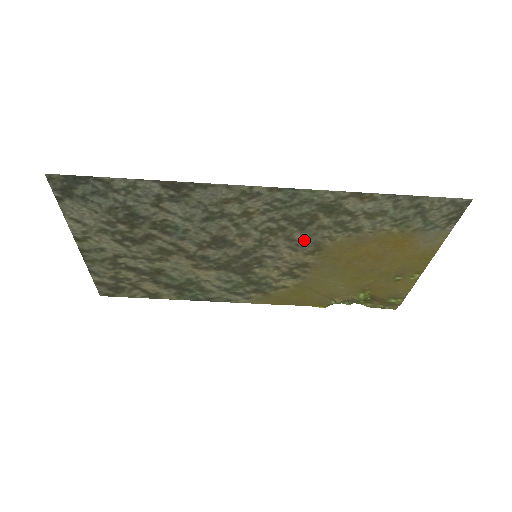
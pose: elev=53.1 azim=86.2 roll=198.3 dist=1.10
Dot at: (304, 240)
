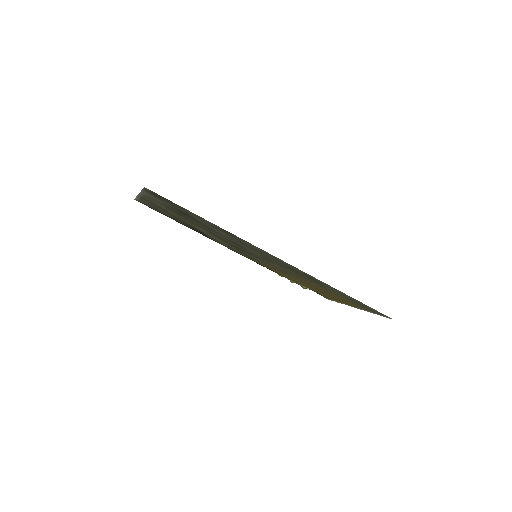
Dot at: (291, 271)
